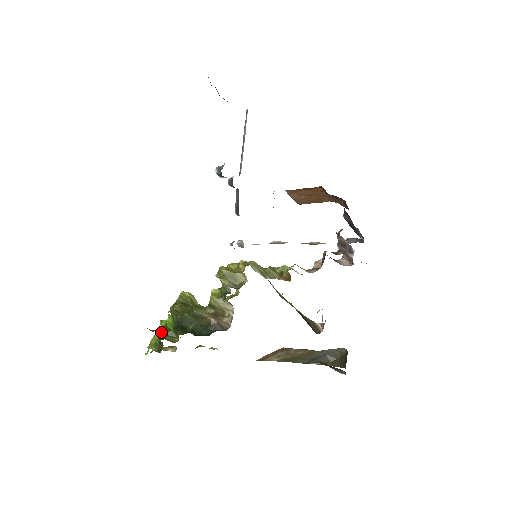
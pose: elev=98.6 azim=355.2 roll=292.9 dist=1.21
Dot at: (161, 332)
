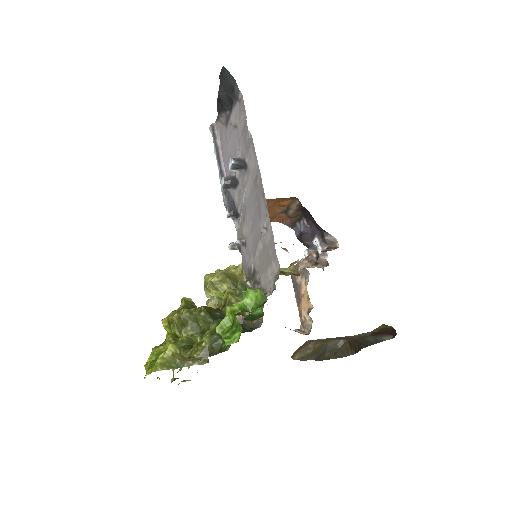
Dot at: (227, 321)
